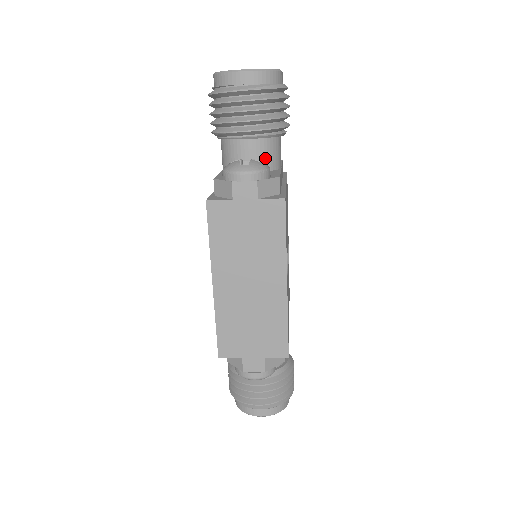
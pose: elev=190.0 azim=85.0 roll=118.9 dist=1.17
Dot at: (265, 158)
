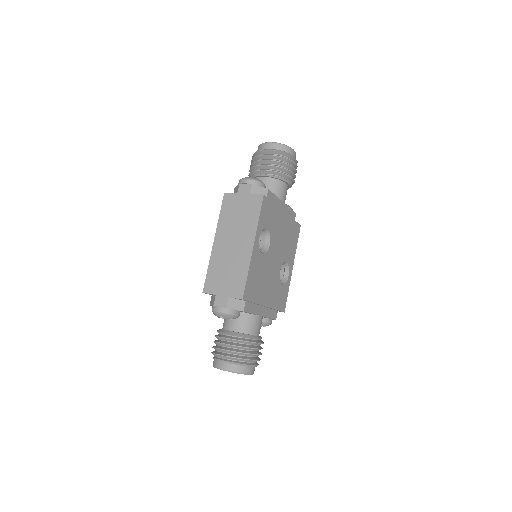
Dot at: (270, 189)
